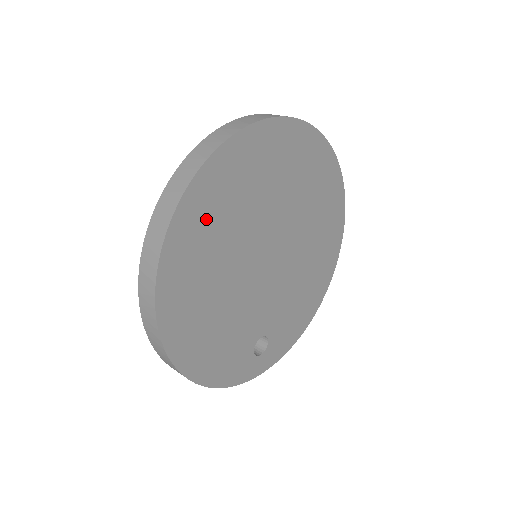
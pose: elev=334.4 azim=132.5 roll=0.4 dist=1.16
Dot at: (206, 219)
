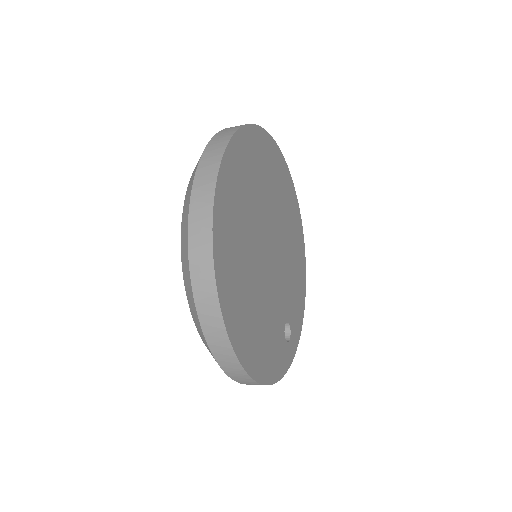
Dot at: (230, 234)
